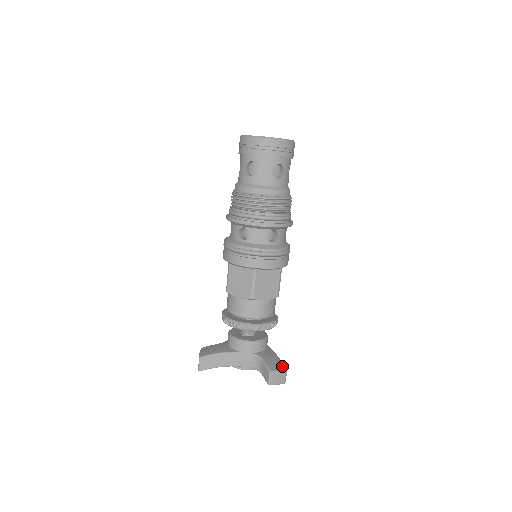
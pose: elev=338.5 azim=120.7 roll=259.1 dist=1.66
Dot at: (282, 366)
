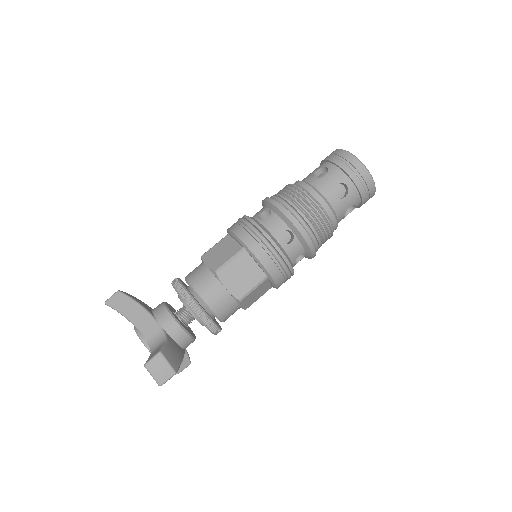
Dot at: (176, 365)
